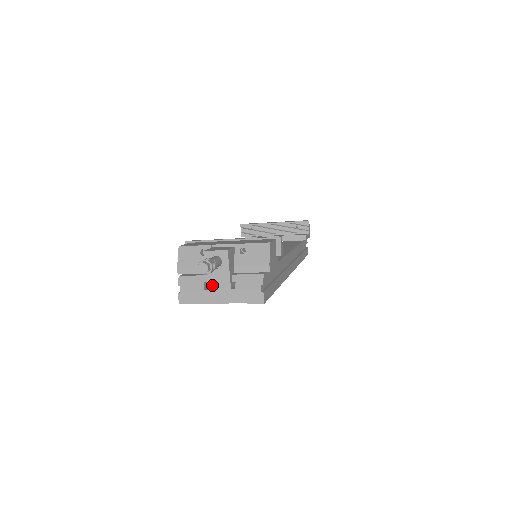
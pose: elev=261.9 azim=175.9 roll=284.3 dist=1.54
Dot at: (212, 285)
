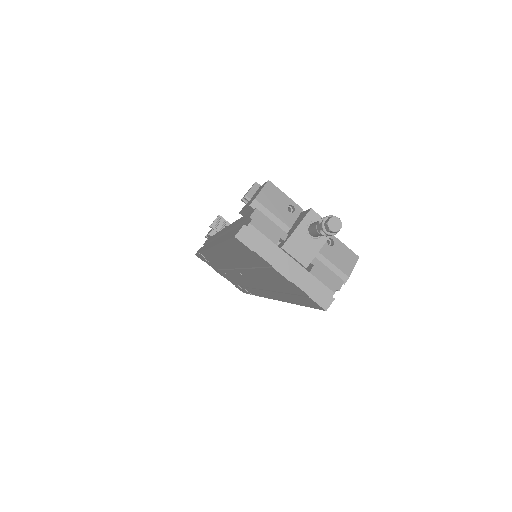
Dot at: (290, 248)
